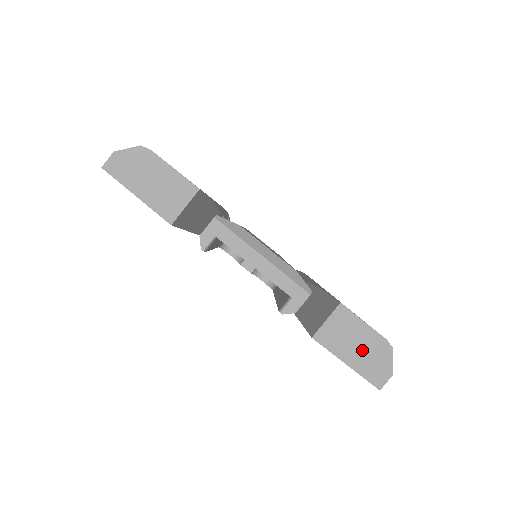
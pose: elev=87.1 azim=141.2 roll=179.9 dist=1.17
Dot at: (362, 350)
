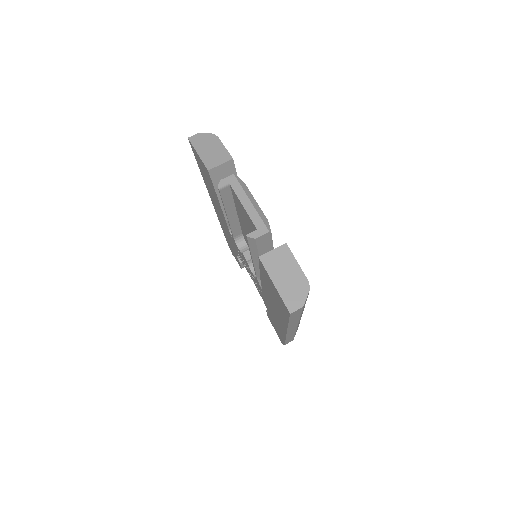
Dot at: (288, 280)
